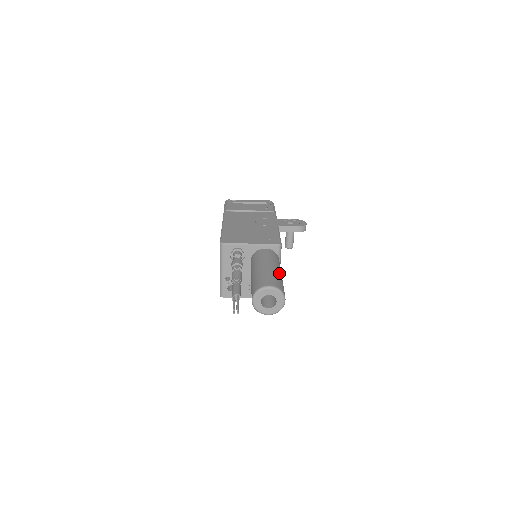
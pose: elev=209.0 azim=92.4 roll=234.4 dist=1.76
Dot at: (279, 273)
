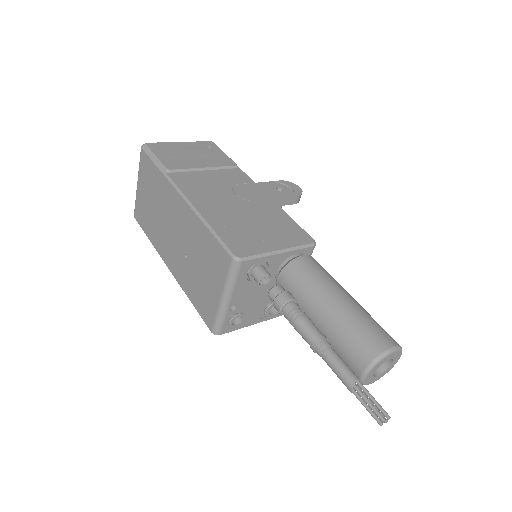
Dot at: occluded
